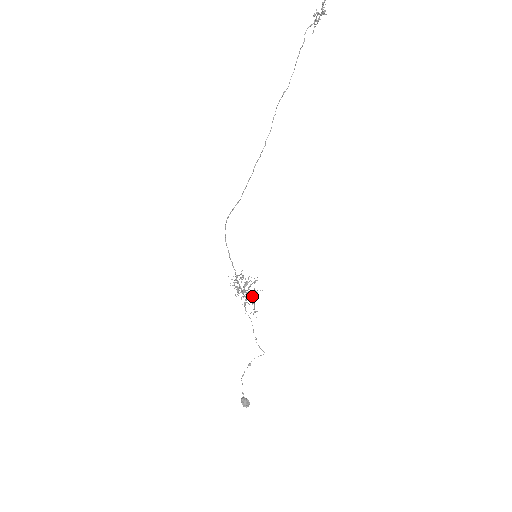
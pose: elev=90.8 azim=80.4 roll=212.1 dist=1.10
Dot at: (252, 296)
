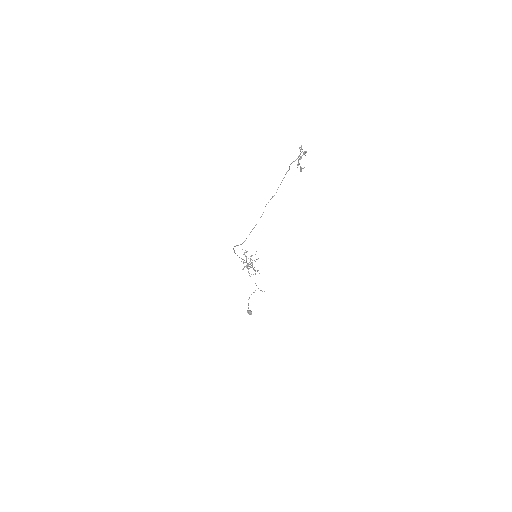
Dot at: (254, 269)
